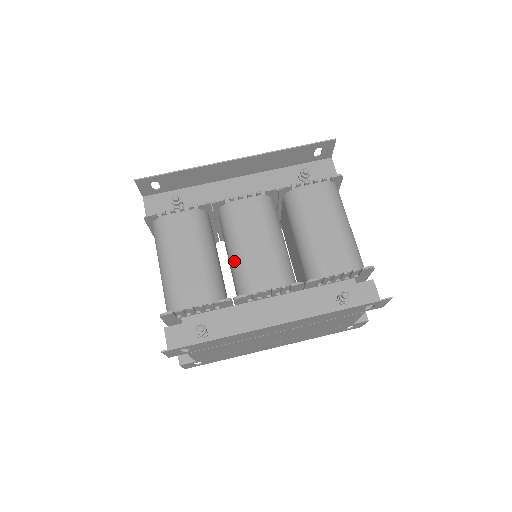
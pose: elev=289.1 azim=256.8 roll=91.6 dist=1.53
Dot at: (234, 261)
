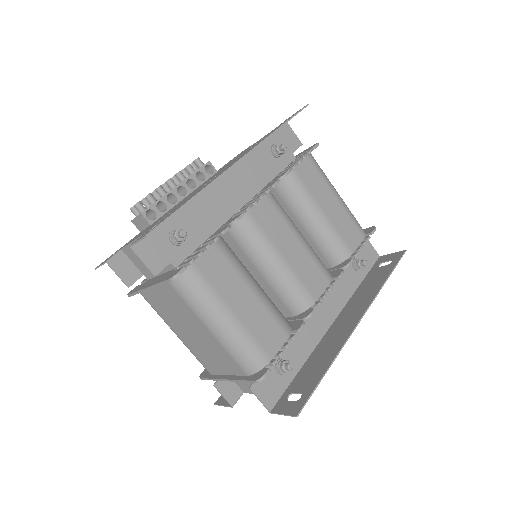
Dot at: (278, 279)
